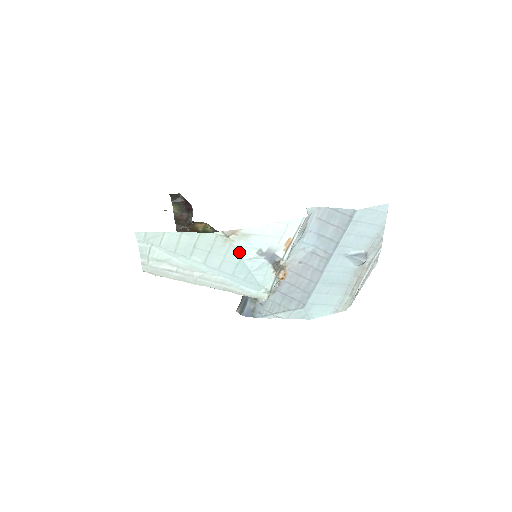
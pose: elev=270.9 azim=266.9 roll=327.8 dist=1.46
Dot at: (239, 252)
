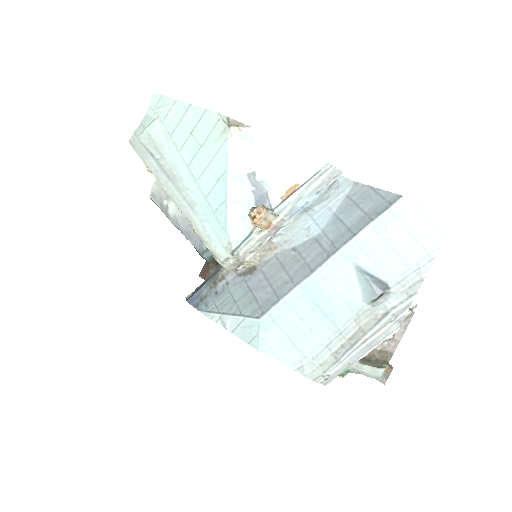
Dot at: (230, 158)
